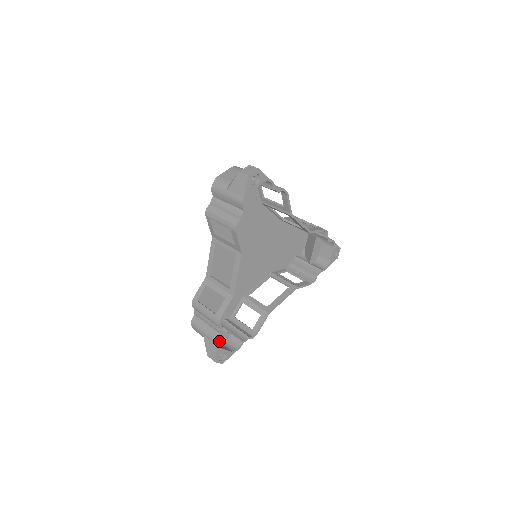
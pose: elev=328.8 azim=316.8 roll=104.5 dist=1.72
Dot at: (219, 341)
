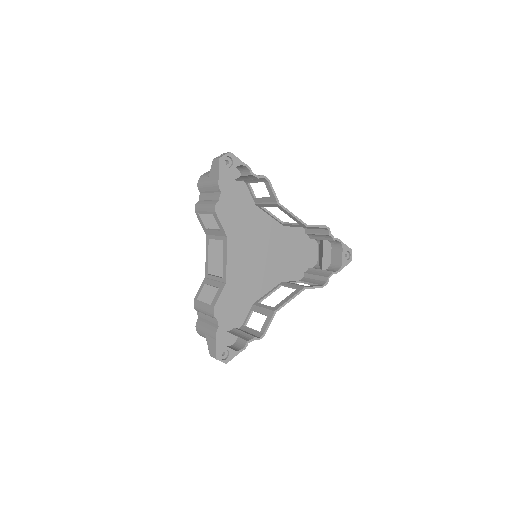
Dot at: (217, 334)
